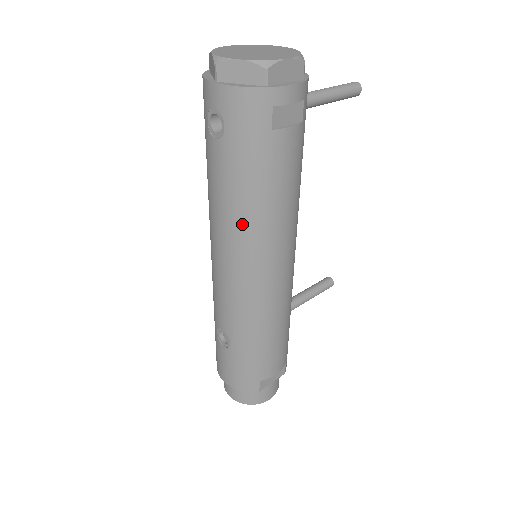
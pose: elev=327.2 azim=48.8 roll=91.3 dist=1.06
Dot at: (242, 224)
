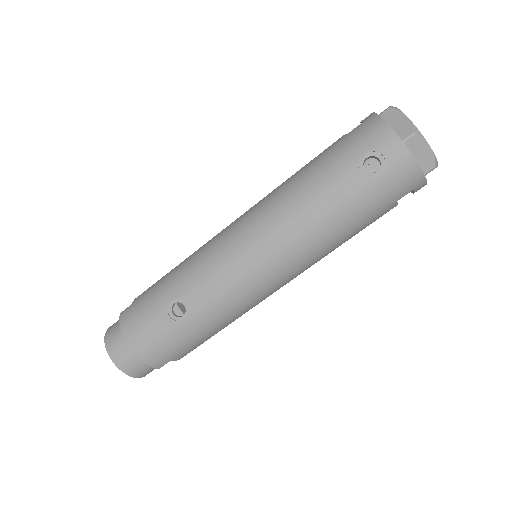
Dot at: (313, 242)
